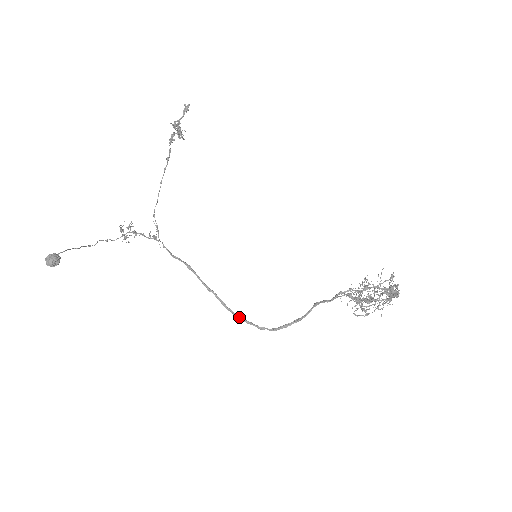
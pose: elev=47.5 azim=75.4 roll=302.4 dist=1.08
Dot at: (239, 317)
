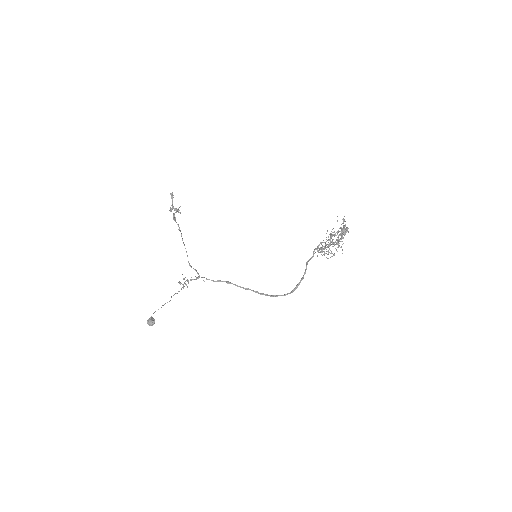
Dot at: (270, 295)
